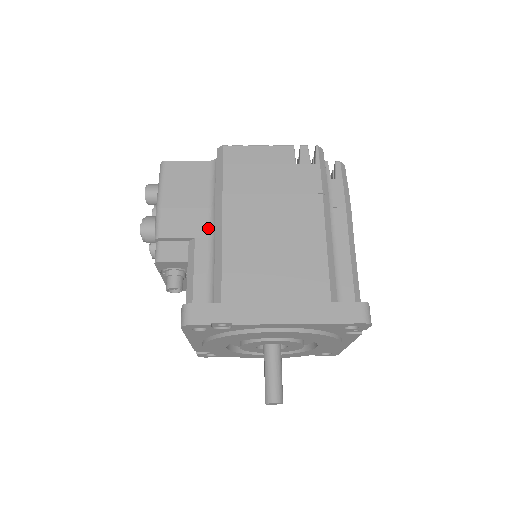
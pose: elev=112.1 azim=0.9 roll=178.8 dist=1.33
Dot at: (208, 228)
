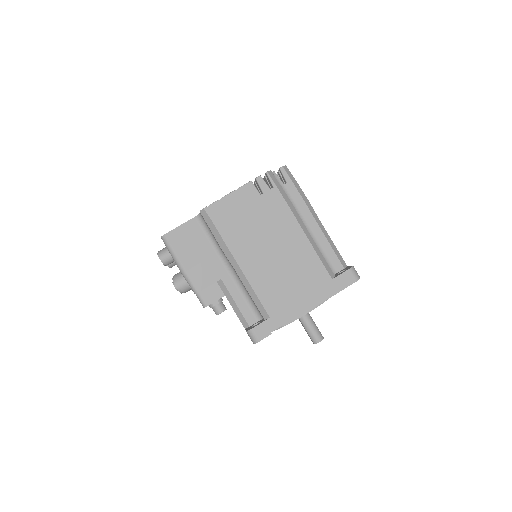
Dot at: (225, 267)
